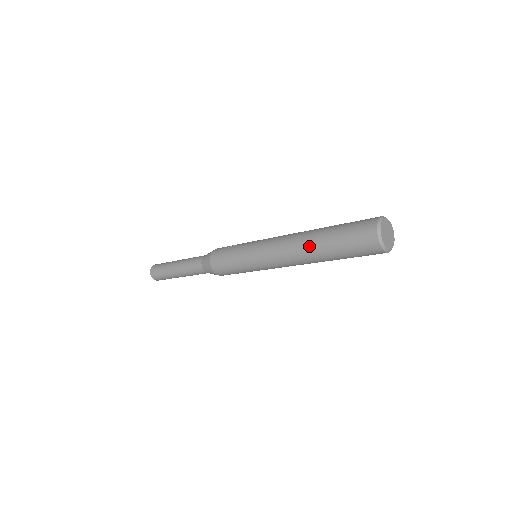
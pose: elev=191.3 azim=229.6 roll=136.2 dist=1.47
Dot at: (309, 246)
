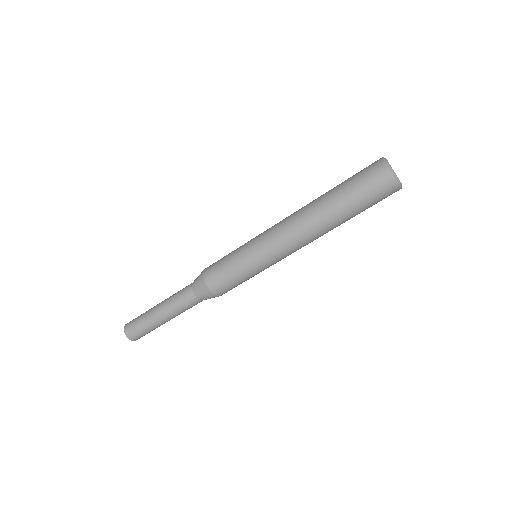
Dot at: (318, 208)
